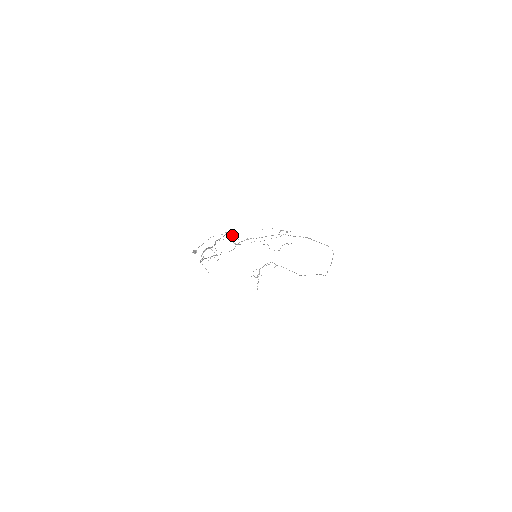
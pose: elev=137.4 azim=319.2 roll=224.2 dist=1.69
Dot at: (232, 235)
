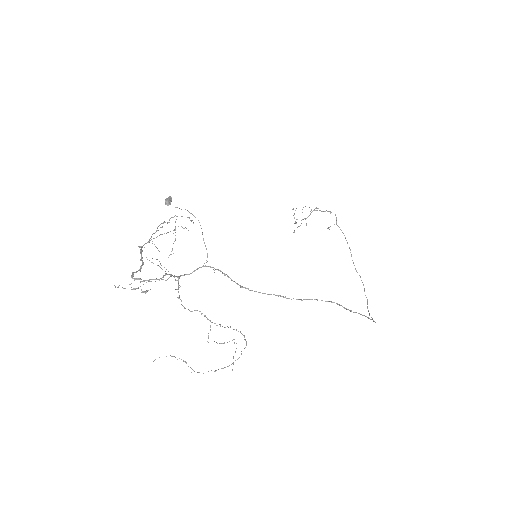
Dot at: (169, 274)
